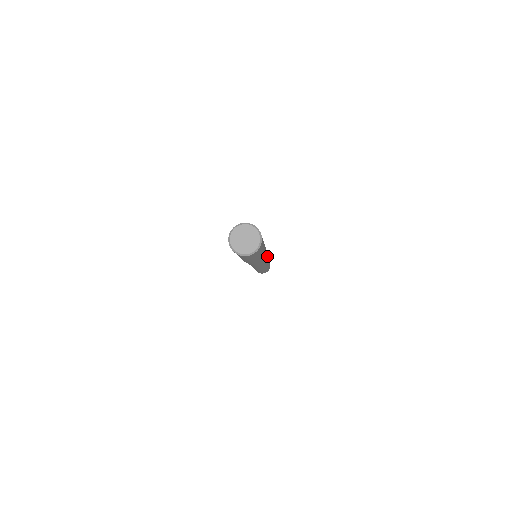
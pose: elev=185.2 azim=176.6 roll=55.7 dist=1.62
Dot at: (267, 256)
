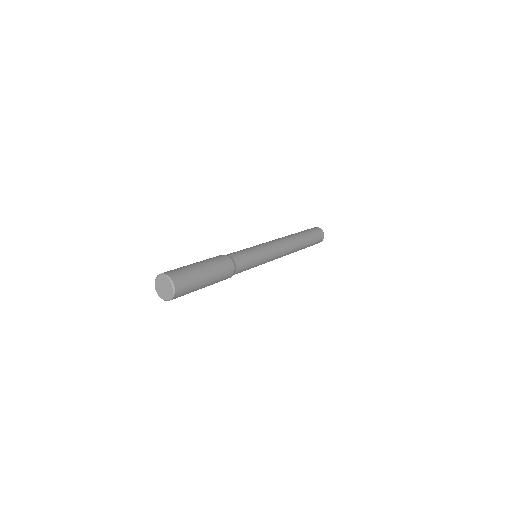
Dot at: (277, 242)
